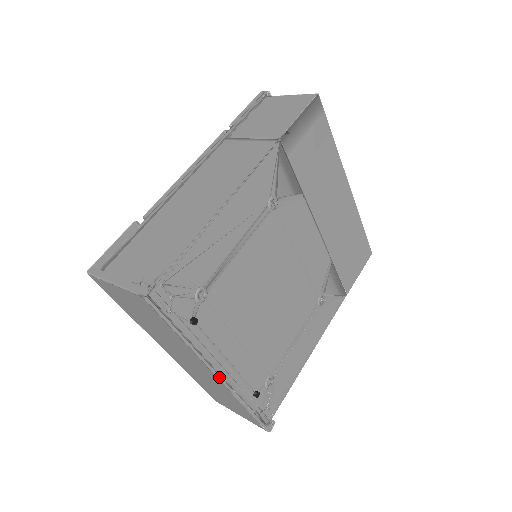
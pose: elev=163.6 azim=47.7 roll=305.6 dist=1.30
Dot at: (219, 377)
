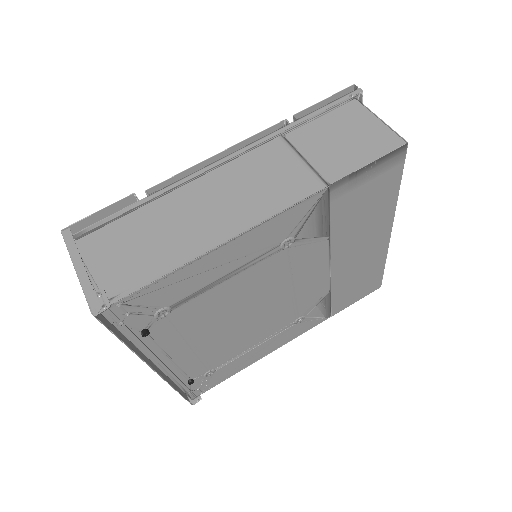
Dot at: (155, 371)
